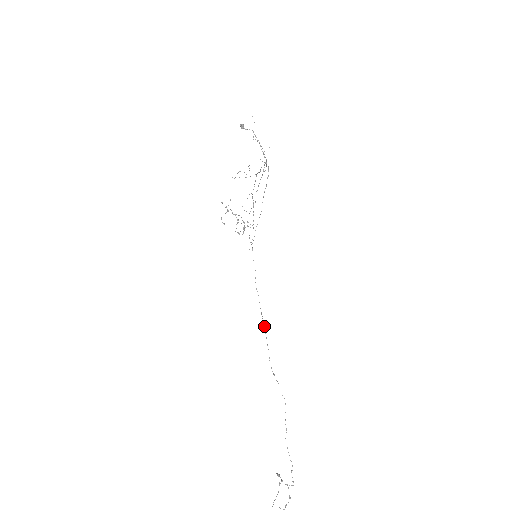
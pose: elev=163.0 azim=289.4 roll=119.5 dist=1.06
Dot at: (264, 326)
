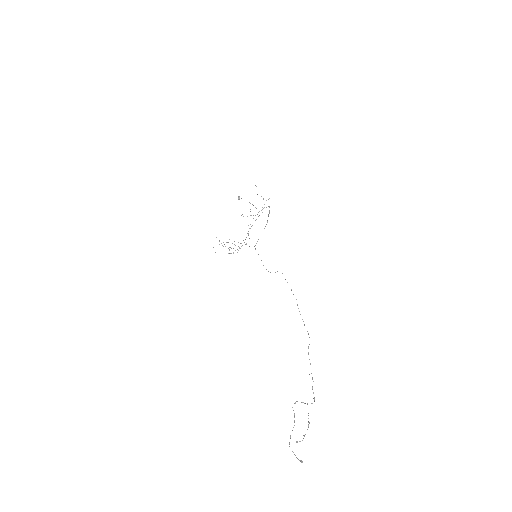
Dot at: (282, 273)
